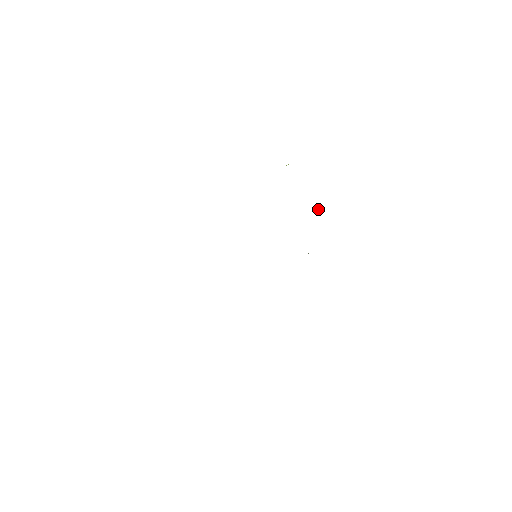
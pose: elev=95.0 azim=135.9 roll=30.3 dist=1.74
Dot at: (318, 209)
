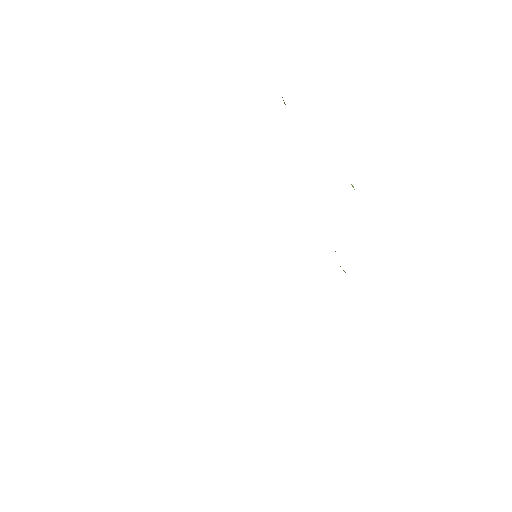
Dot at: occluded
